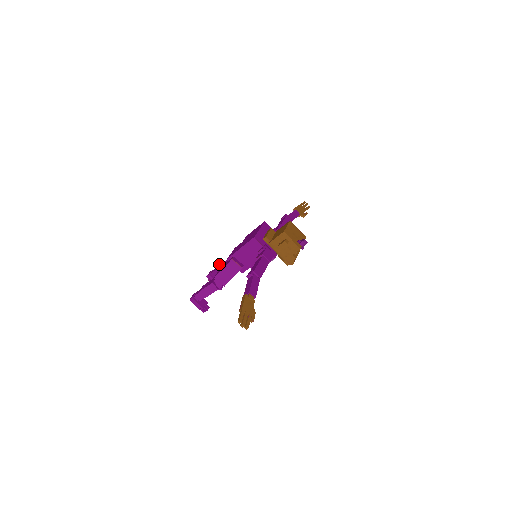
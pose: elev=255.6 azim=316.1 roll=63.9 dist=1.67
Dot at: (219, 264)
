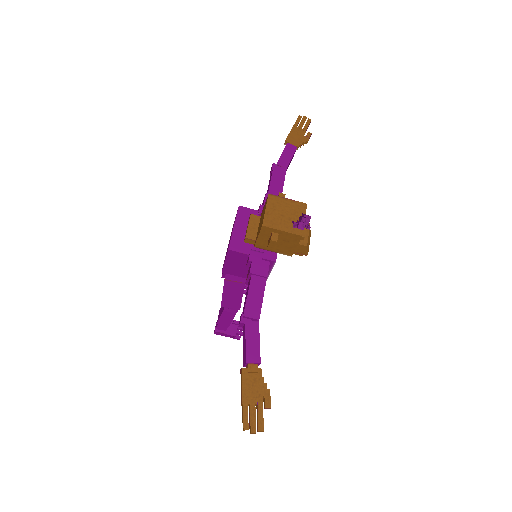
Dot at: occluded
